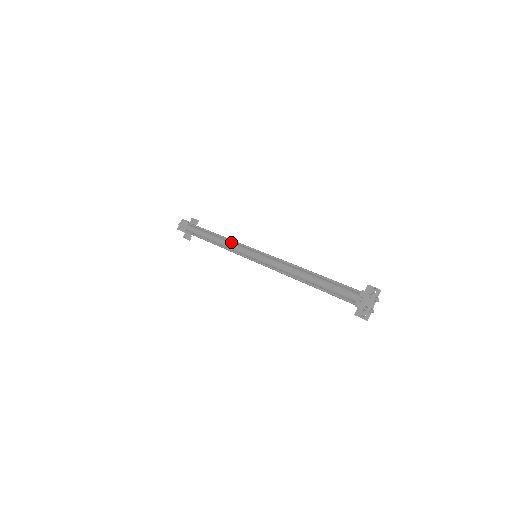
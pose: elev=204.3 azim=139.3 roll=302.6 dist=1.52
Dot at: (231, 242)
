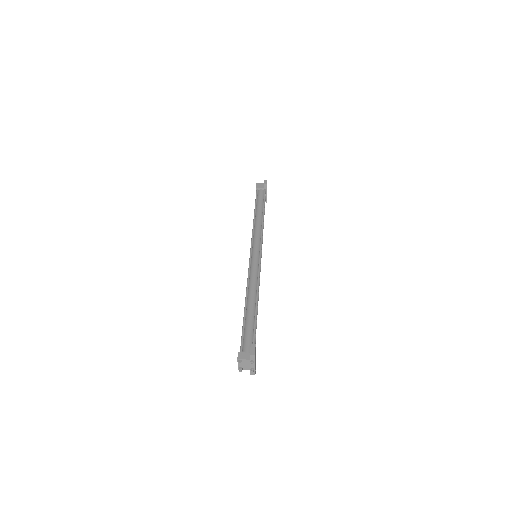
Dot at: (253, 231)
